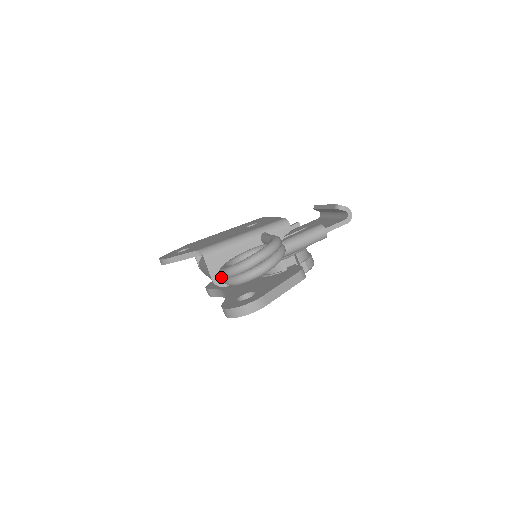
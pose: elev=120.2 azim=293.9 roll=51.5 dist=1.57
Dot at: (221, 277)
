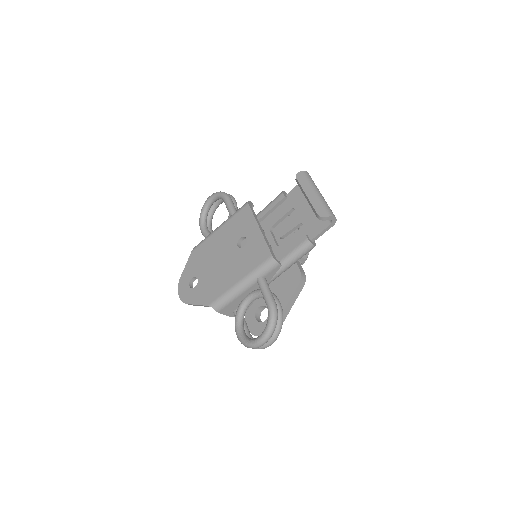
Dot at: occluded
